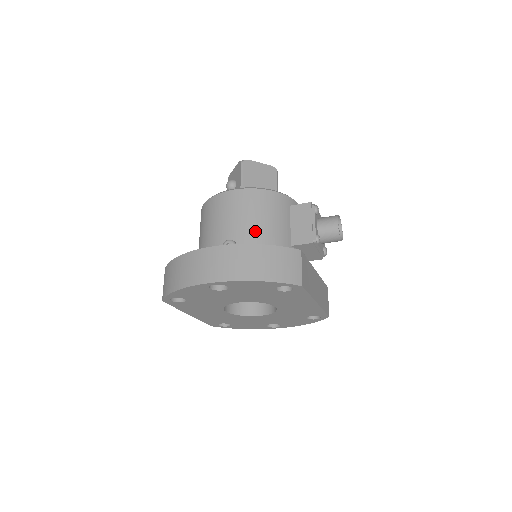
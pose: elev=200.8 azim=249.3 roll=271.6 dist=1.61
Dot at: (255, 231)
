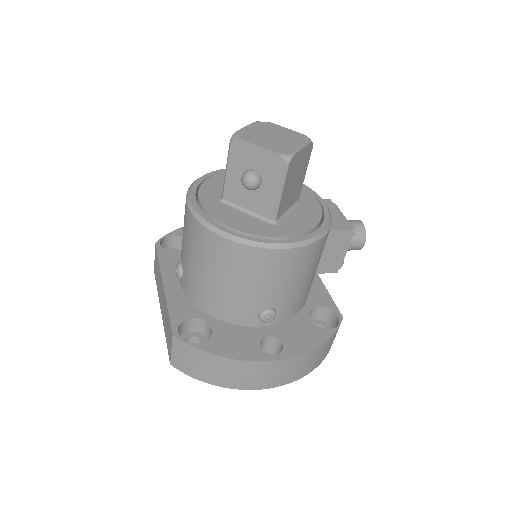
Dot at: (298, 293)
